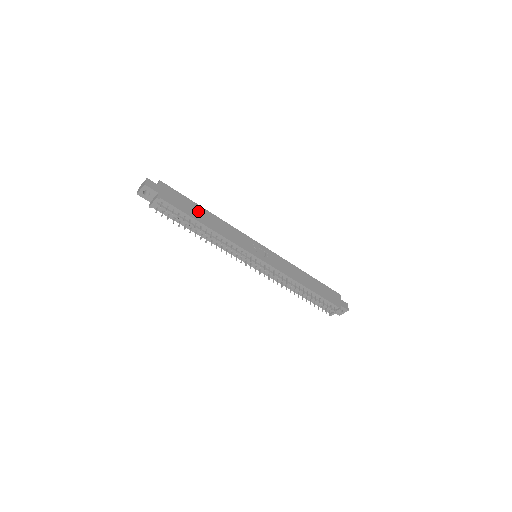
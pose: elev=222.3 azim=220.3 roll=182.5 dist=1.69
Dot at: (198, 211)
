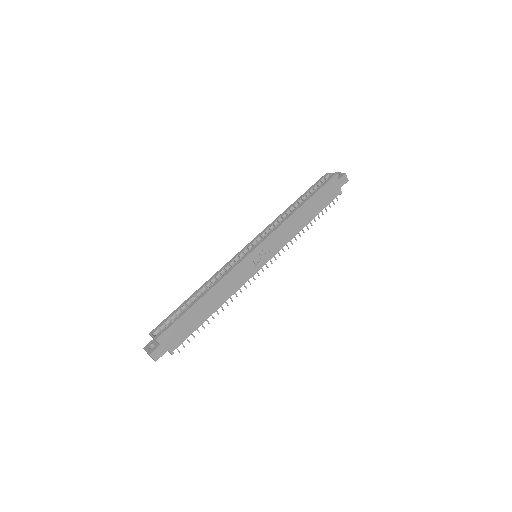
Dot at: (199, 311)
